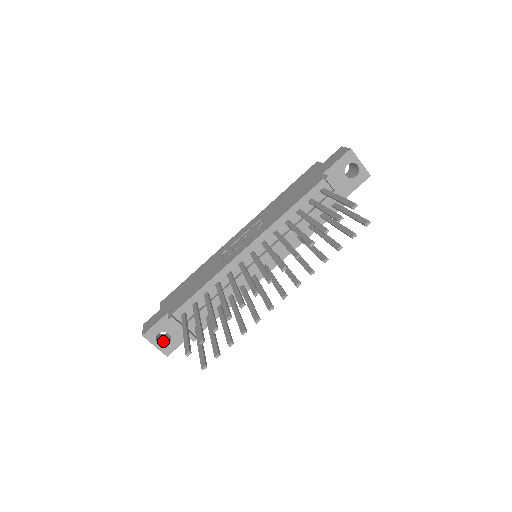
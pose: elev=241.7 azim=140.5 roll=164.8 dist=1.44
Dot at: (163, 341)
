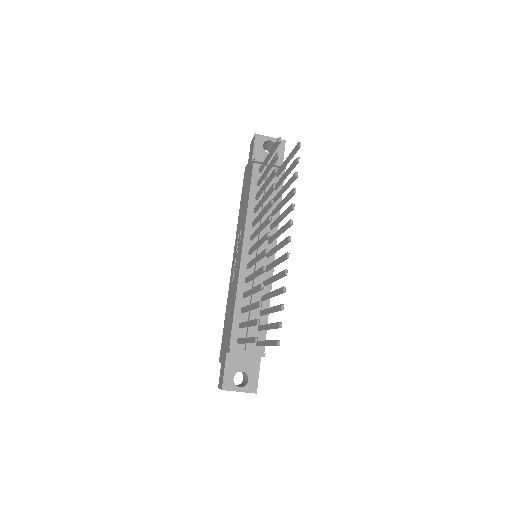
Dot at: (243, 385)
